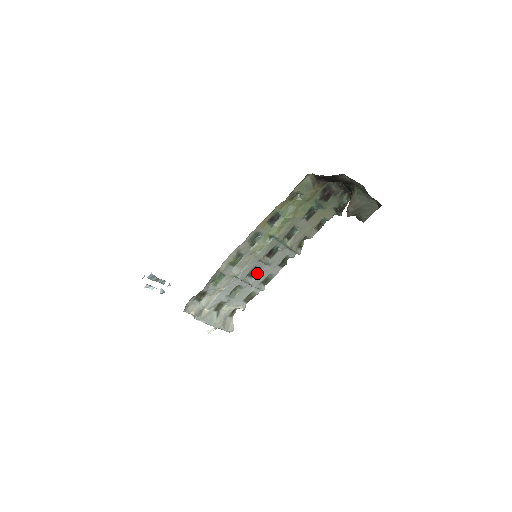
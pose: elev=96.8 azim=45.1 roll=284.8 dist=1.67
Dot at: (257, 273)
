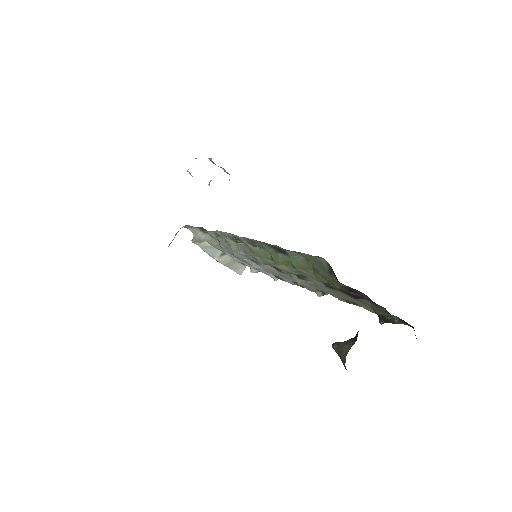
Dot at: occluded
